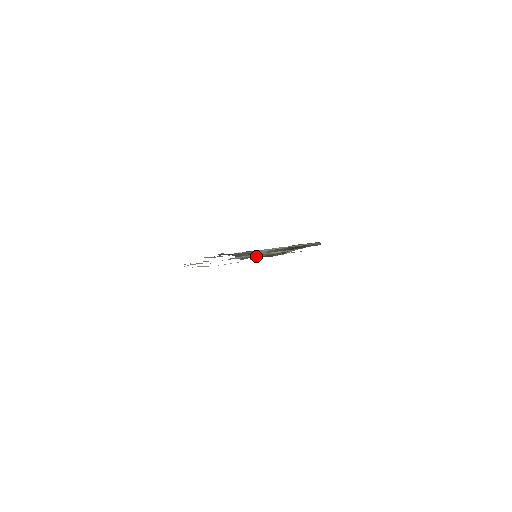
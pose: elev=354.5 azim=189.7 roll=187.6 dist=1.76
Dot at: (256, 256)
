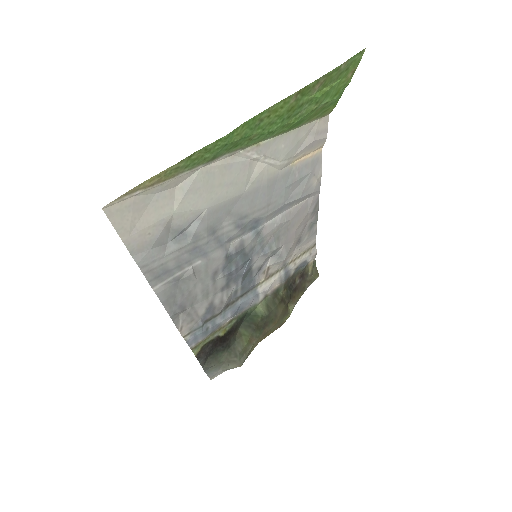
Dot at: (256, 331)
